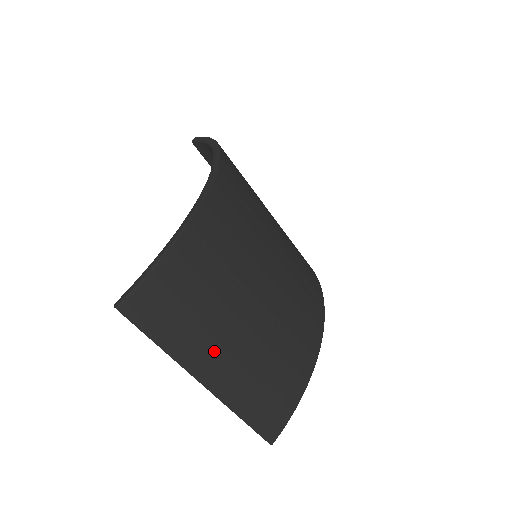
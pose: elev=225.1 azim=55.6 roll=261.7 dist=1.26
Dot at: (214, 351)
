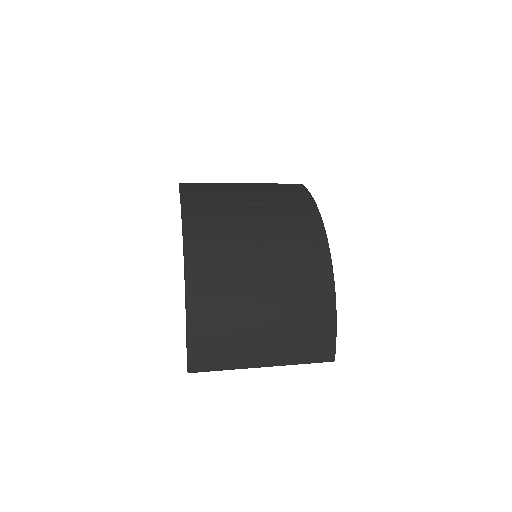
Dot at: (254, 351)
